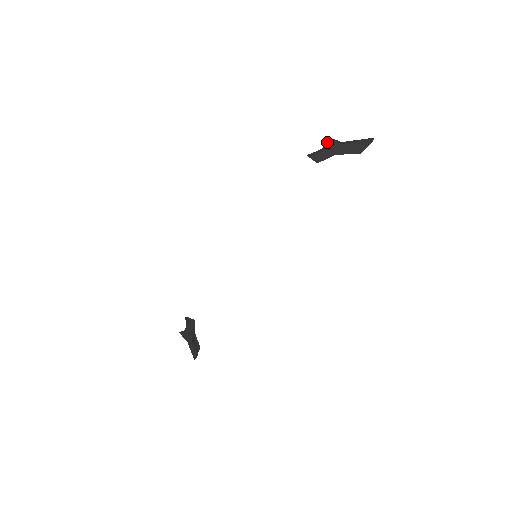
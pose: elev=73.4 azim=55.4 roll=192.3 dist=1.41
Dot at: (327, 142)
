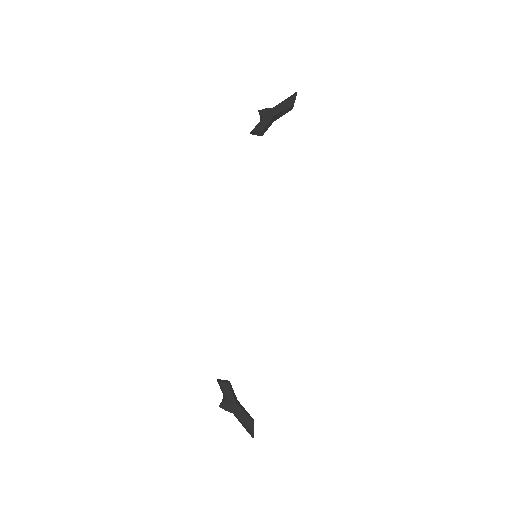
Dot at: (261, 113)
